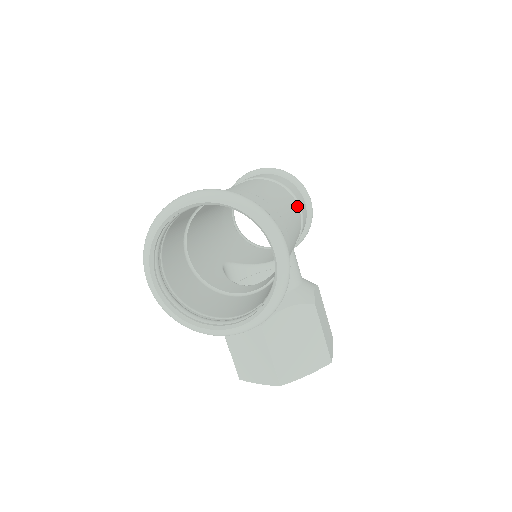
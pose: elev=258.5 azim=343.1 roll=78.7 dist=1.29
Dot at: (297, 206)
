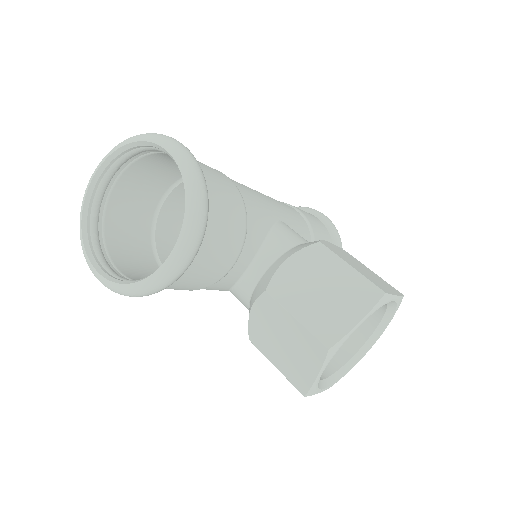
Dot at: occluded
